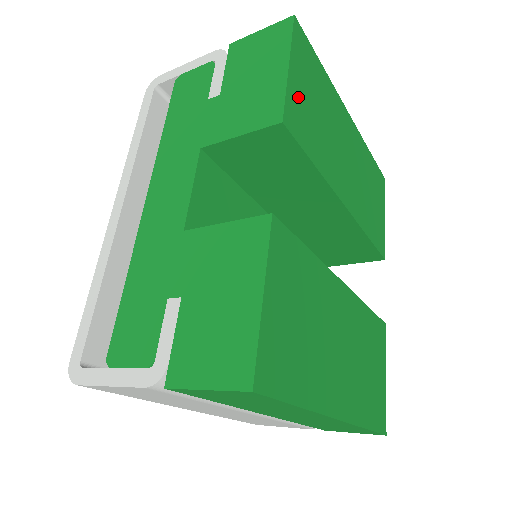
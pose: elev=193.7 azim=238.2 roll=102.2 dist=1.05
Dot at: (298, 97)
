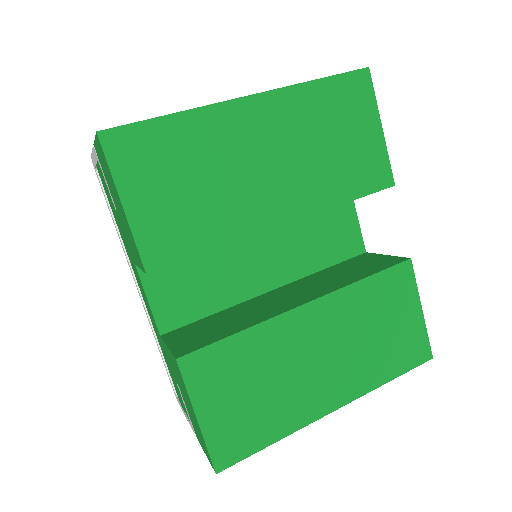
Dot at: (152, 217)
